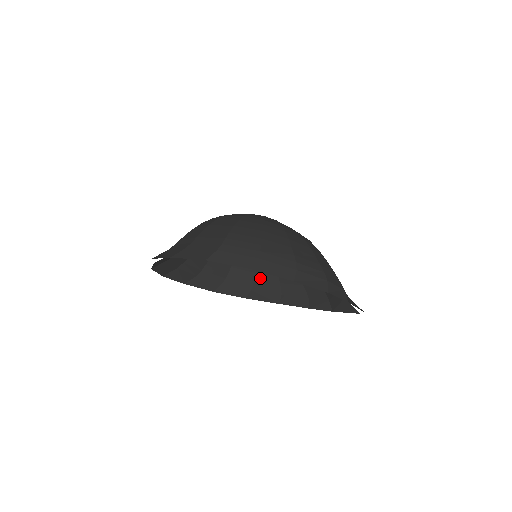
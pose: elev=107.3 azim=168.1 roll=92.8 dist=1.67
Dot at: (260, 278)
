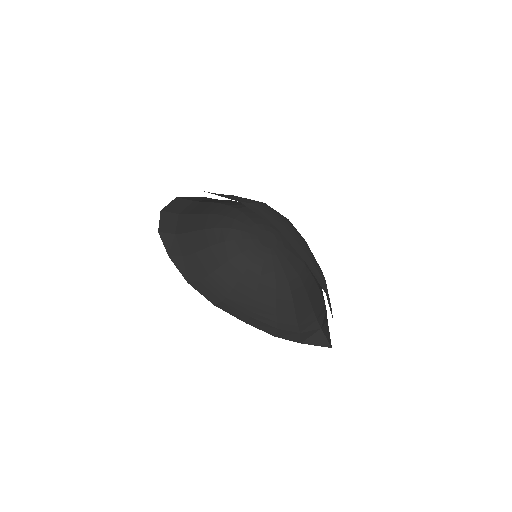
Dot at: (235, 295)
